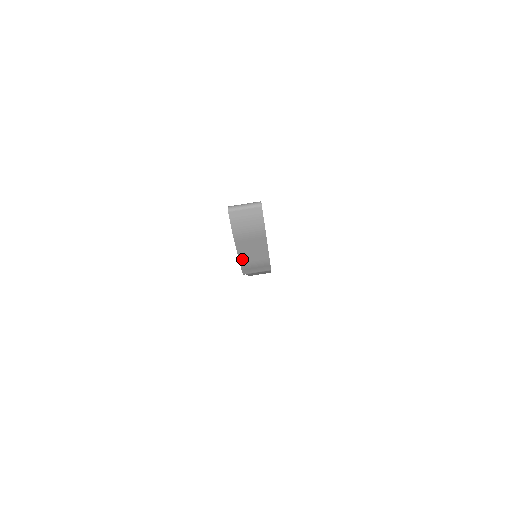
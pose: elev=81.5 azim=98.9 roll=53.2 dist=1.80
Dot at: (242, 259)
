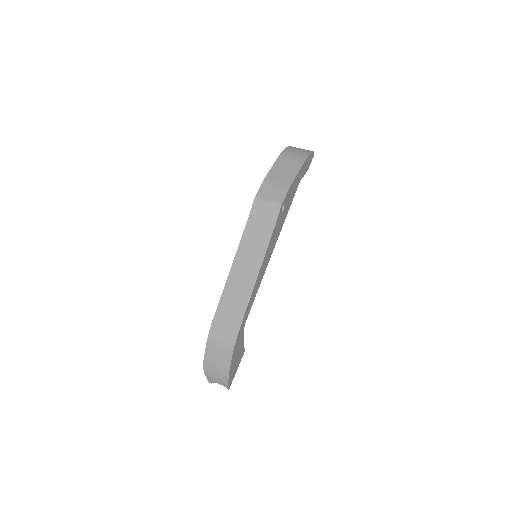
Dot at: (271, 174)
